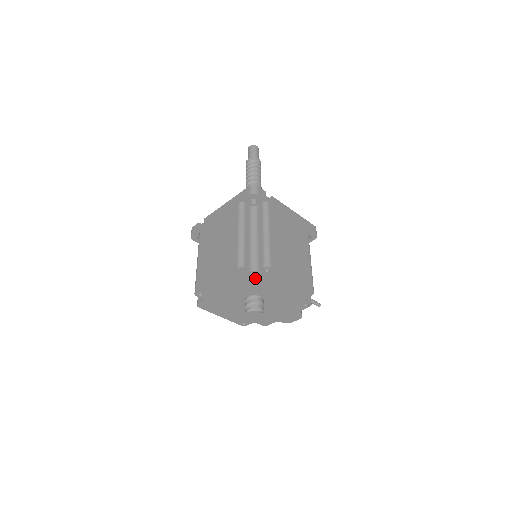
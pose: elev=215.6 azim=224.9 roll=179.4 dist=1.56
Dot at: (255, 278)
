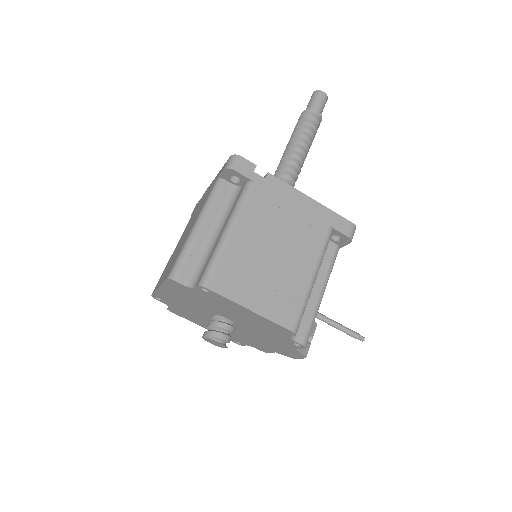
Dot at: (200, 296)
